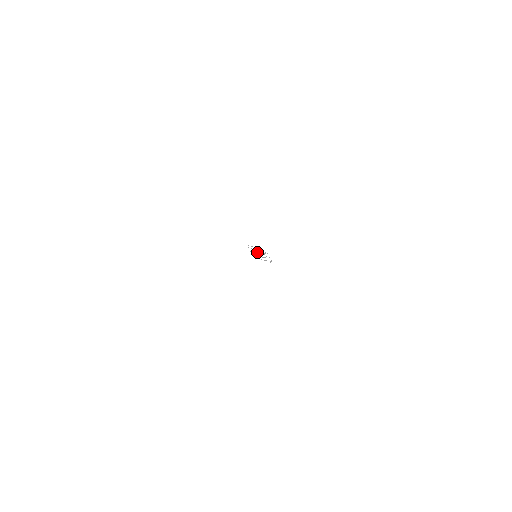
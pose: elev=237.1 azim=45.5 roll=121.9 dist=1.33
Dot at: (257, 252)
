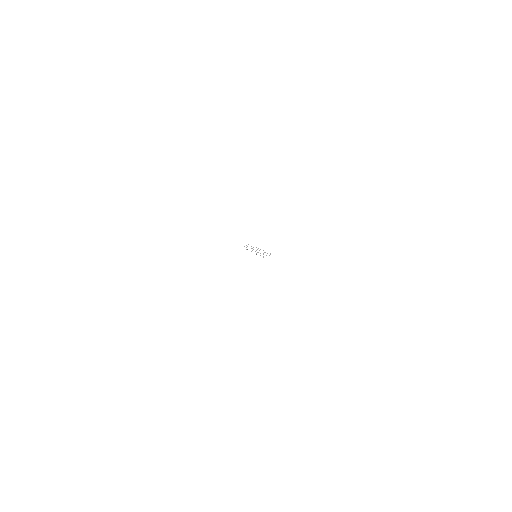
Dot at: occluded
